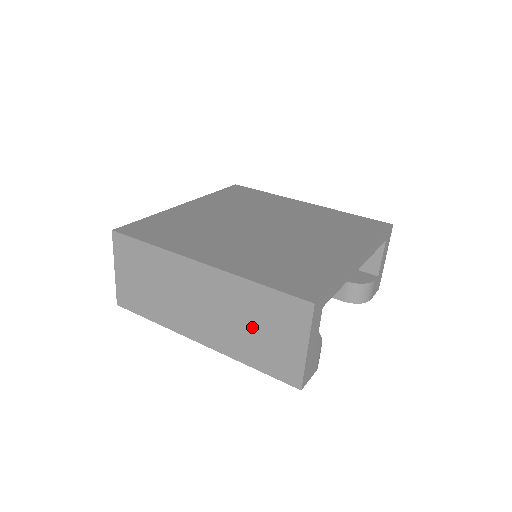
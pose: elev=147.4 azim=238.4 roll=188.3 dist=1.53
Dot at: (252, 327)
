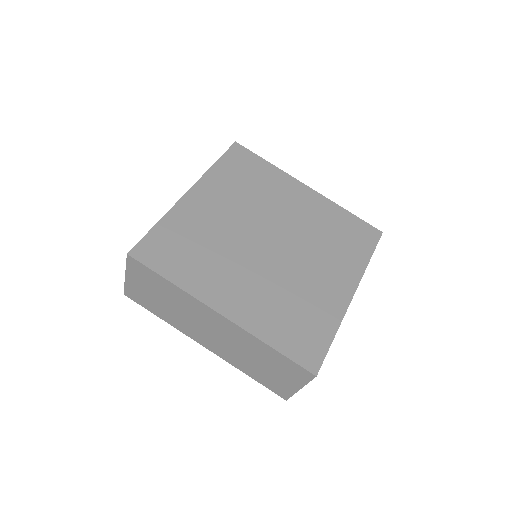
Dot at: (257, 362)
